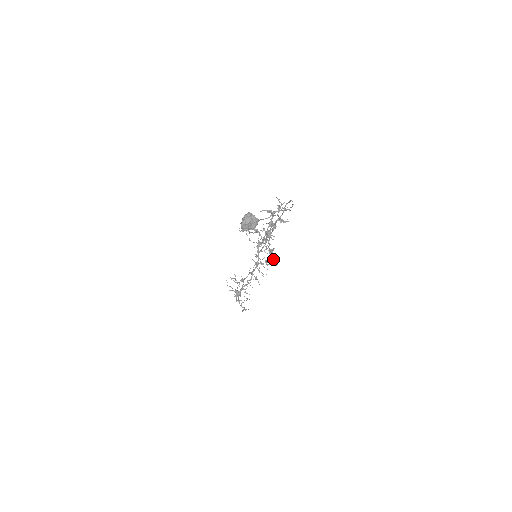
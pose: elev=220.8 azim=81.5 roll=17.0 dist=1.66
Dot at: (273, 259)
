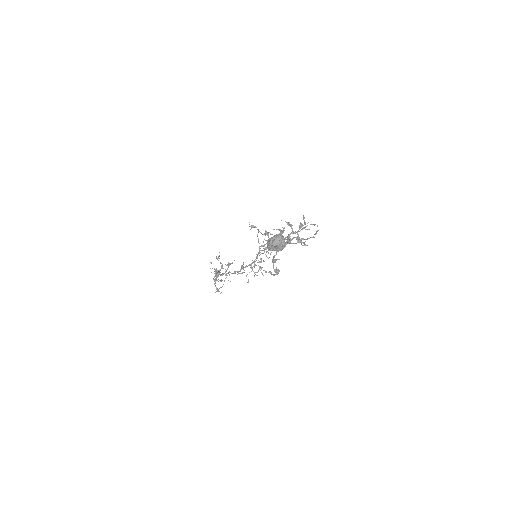
Dot at: (274, 269)
